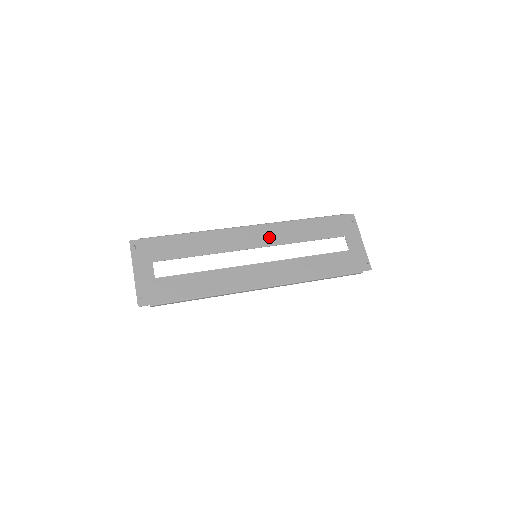
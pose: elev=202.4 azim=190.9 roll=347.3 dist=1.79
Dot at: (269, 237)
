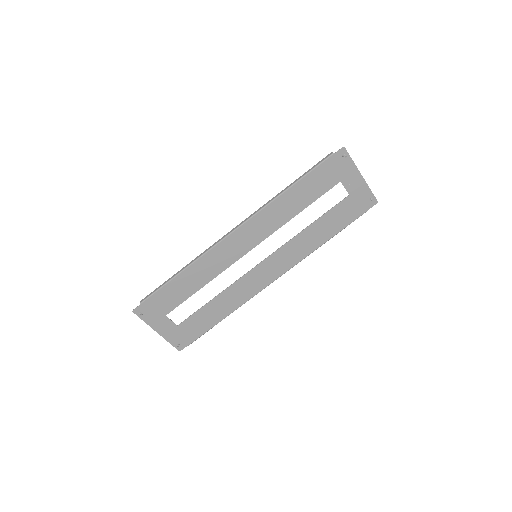
Dot at: (260, 230)
